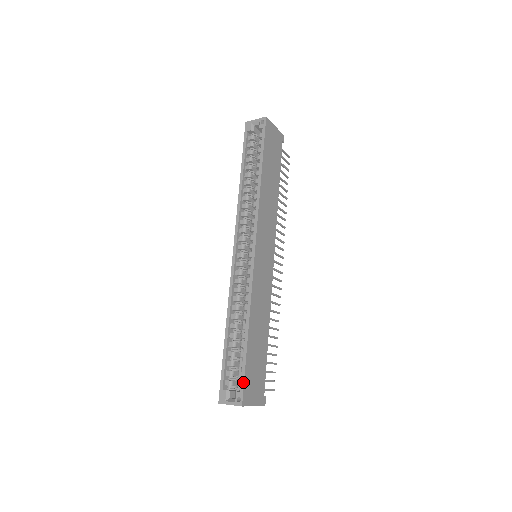
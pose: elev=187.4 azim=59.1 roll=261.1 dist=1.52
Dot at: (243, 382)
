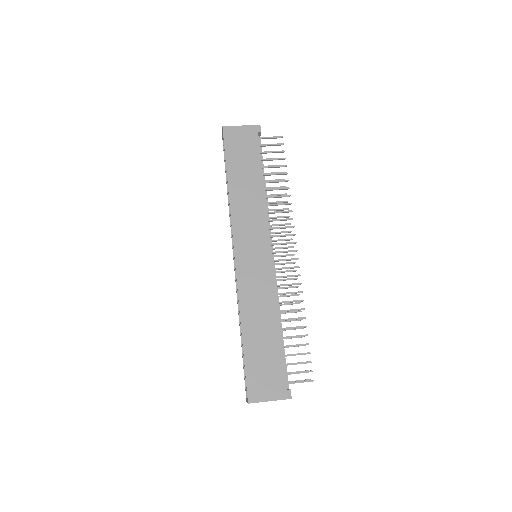
Dot at: (246, 381)
